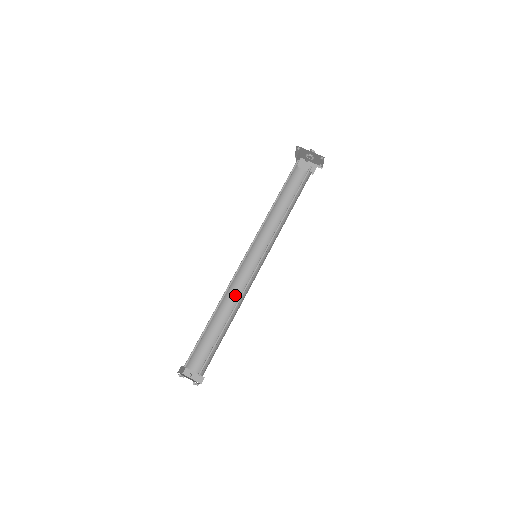
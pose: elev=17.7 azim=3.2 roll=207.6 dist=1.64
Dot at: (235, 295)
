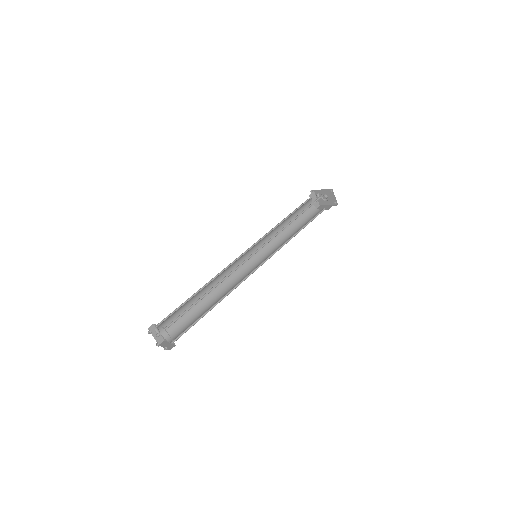
Dot at: (231, 287)
